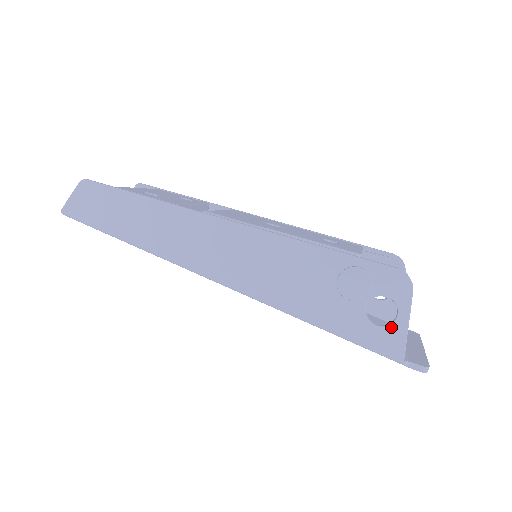
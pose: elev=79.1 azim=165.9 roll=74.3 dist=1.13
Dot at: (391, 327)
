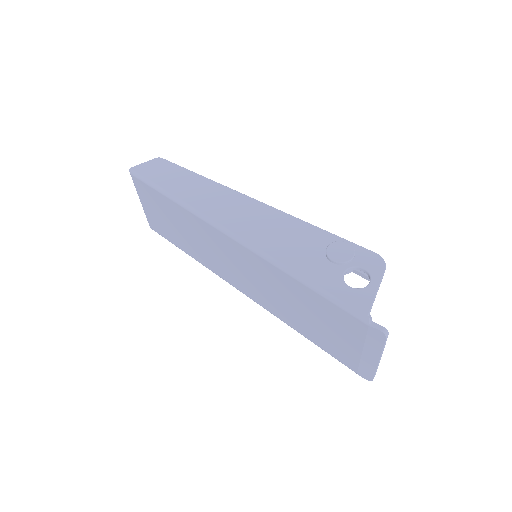
Dot at: (362, 289)
